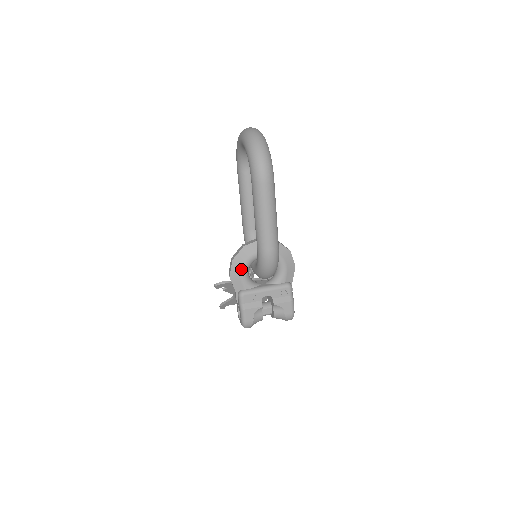
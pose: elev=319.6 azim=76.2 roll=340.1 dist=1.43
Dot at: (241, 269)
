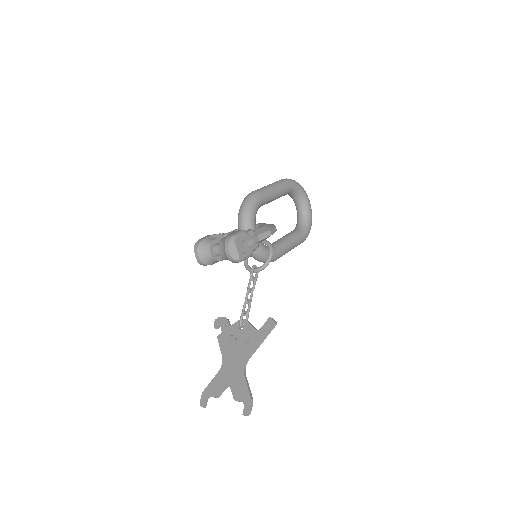
Dot at: (234, 230)
